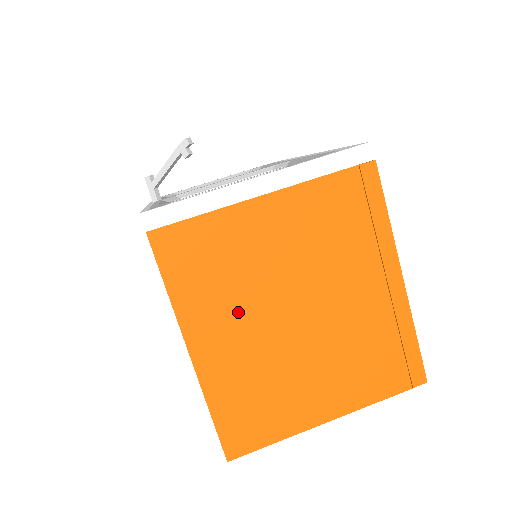
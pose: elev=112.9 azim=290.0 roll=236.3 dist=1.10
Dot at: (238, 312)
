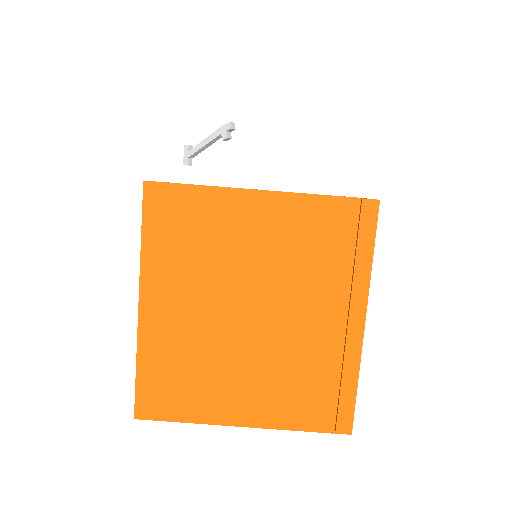
Dot at: (196, 286)
